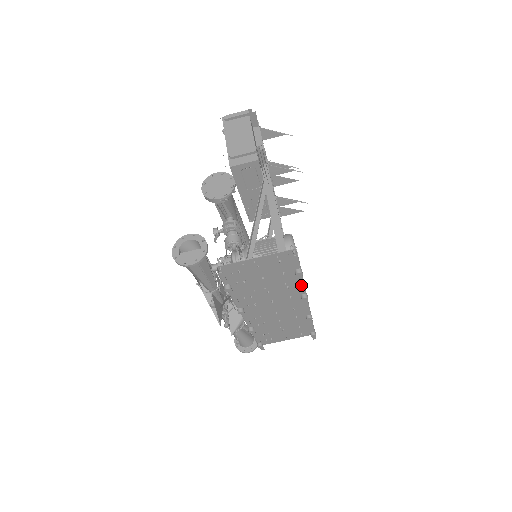
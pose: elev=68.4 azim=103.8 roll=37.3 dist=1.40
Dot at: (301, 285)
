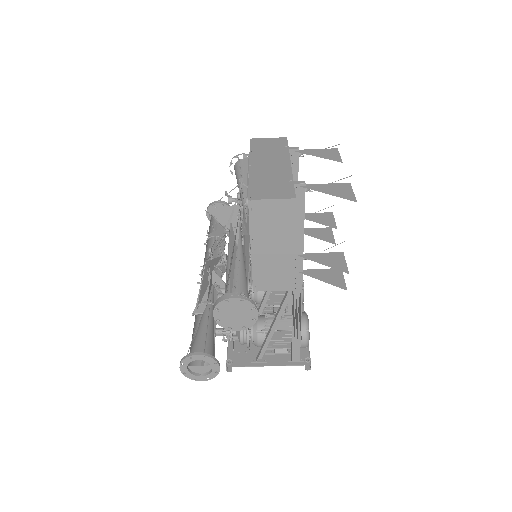
Dot at: occluded
